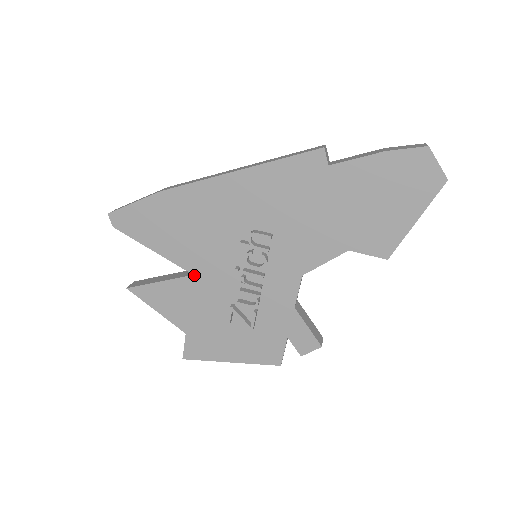
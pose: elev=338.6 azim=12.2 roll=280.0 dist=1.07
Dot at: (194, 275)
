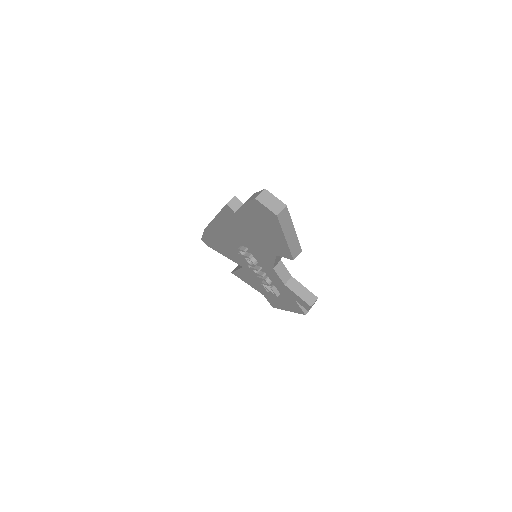
Dot at: (243, 267)
